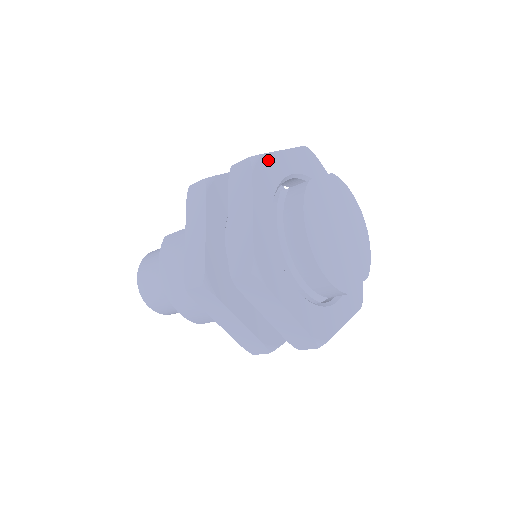
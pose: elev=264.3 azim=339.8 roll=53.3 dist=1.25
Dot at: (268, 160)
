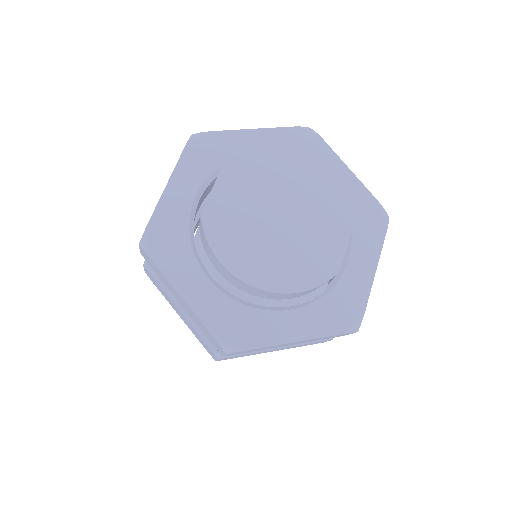
Dot at: (158, 221)
